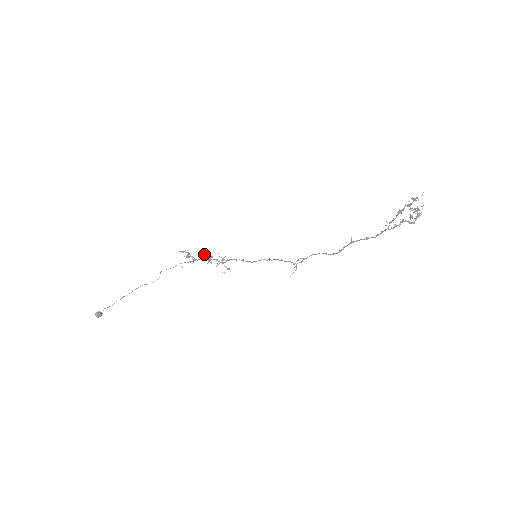
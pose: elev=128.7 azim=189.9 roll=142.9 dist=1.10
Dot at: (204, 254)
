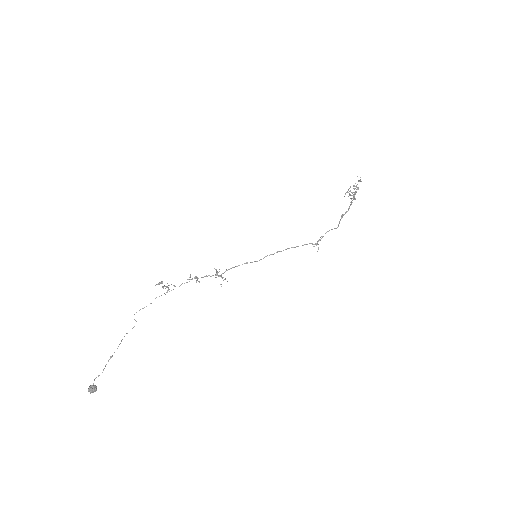
Dot at: occluded
